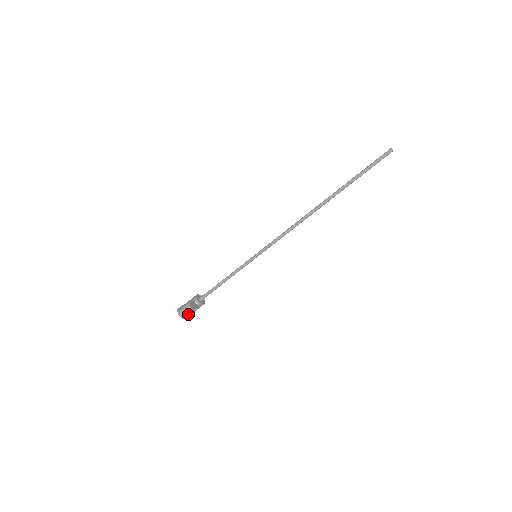
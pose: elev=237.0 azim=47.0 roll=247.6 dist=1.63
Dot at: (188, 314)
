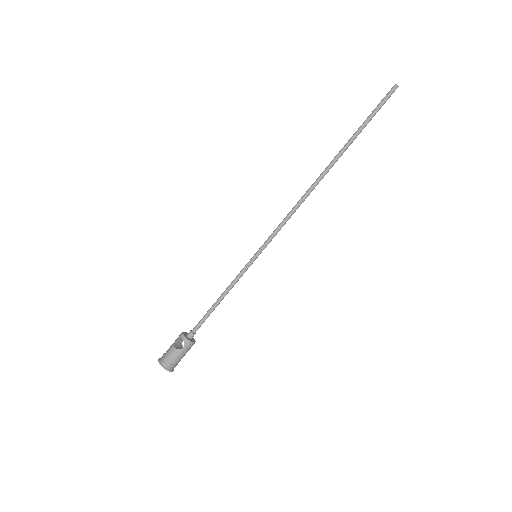
Dot at: (172, 361)
